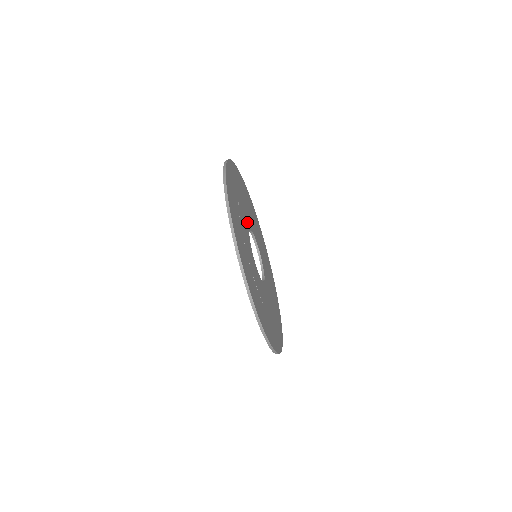
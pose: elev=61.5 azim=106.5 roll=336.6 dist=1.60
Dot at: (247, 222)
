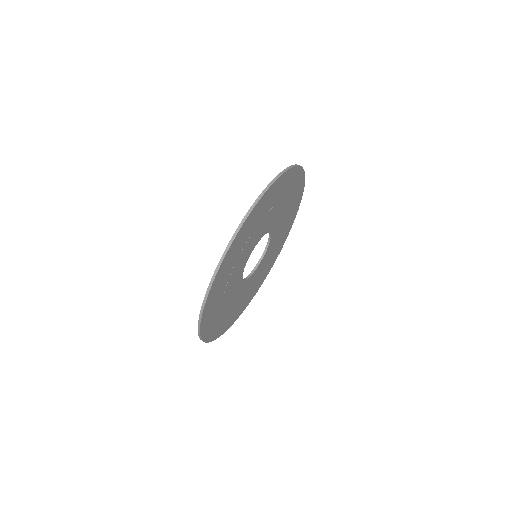
Dot at: (271, 225)
